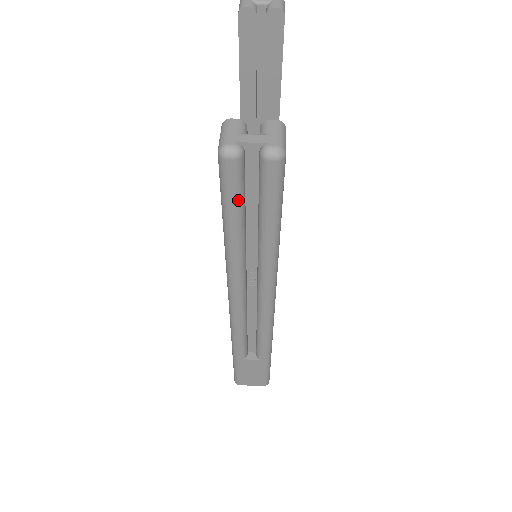
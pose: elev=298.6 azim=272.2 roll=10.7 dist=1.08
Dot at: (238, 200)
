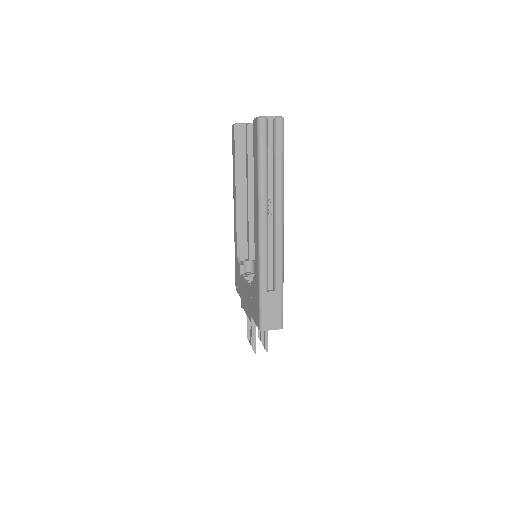
Dot at: (266, 144)
